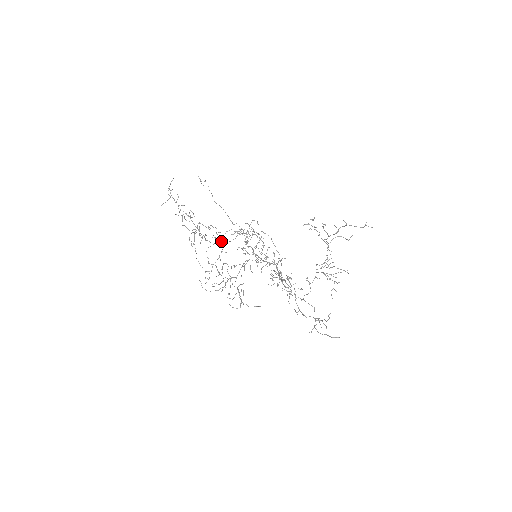
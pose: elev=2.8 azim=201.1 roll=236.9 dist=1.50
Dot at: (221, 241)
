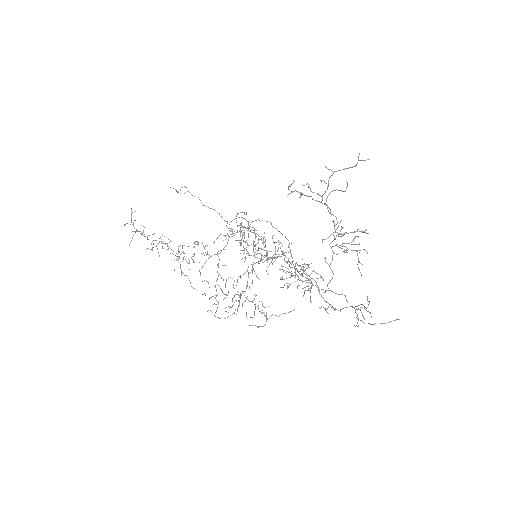
Dot at: (212, 255)
